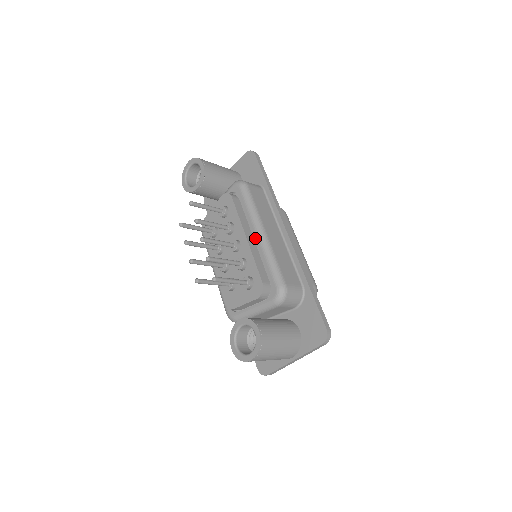
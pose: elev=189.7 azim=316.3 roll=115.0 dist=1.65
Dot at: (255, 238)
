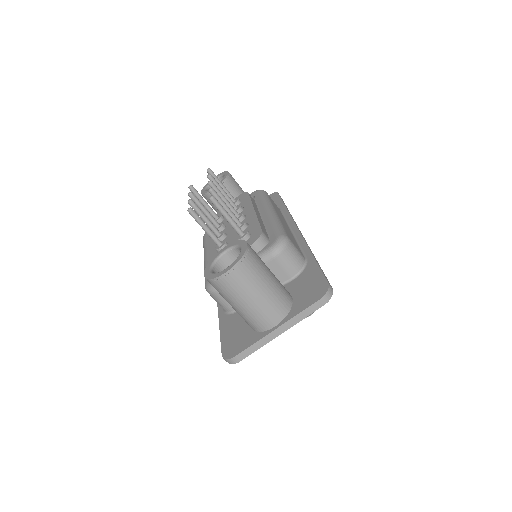
Dot at: (263, 213)
